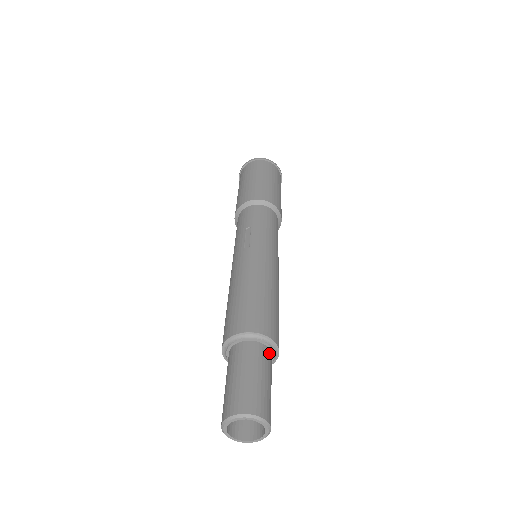
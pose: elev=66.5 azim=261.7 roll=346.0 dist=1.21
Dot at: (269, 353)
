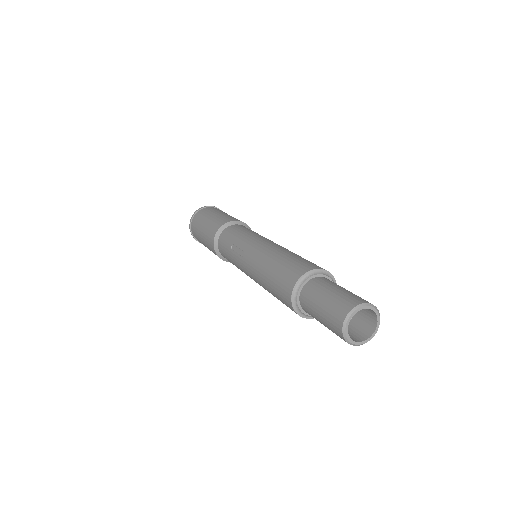
Dot at: (324, 278)
